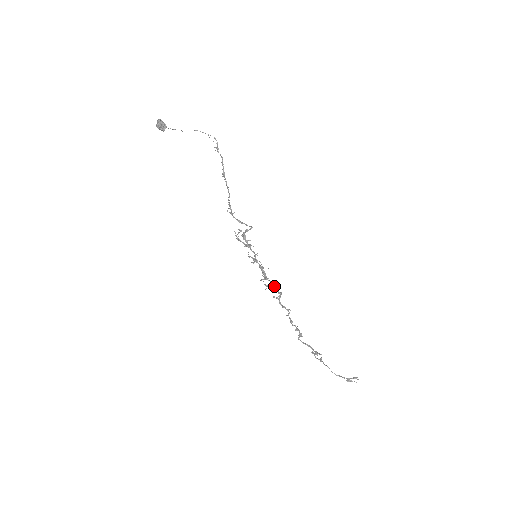
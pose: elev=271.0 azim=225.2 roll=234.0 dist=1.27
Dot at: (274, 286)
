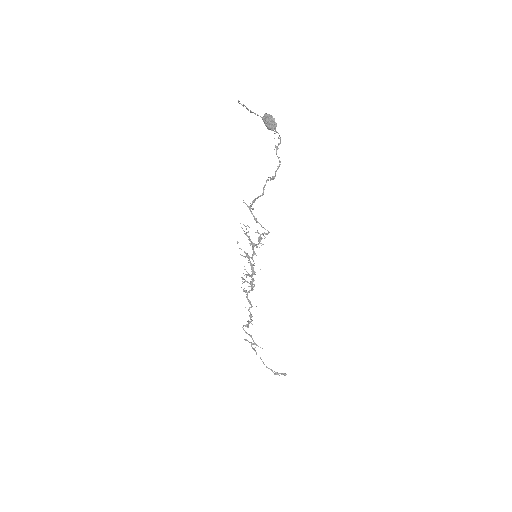
Dot at: (253, 284)
